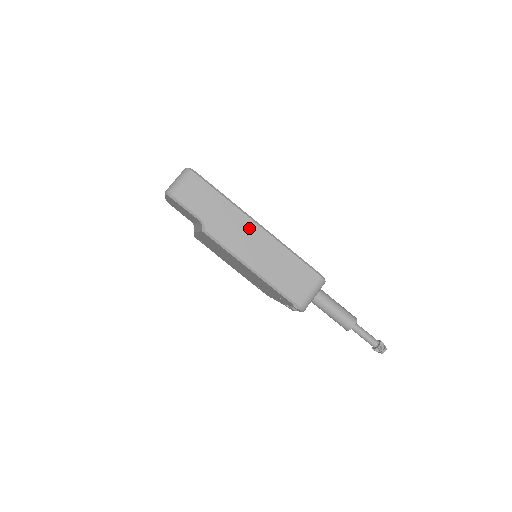
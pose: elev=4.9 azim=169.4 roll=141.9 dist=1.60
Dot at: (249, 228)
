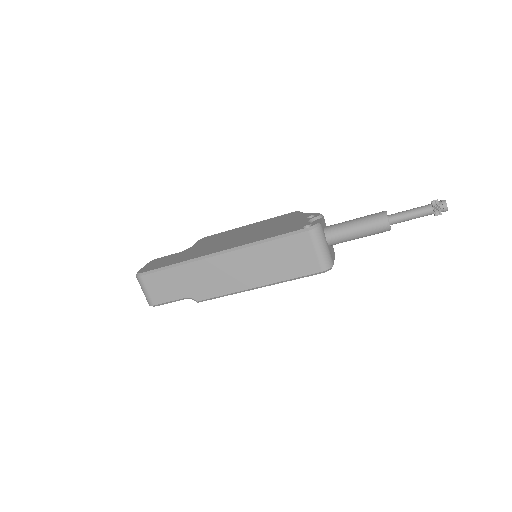
Dot at: (217, 265)
